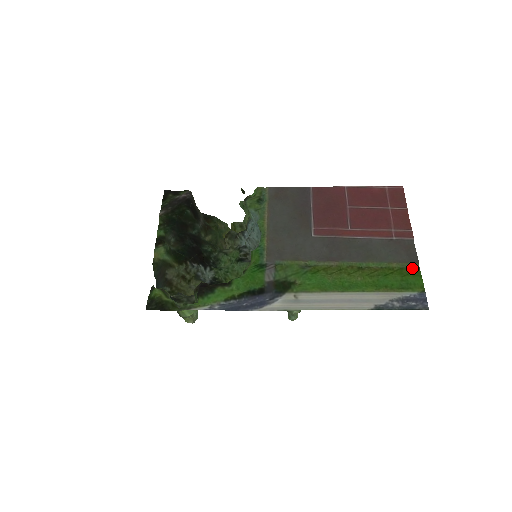
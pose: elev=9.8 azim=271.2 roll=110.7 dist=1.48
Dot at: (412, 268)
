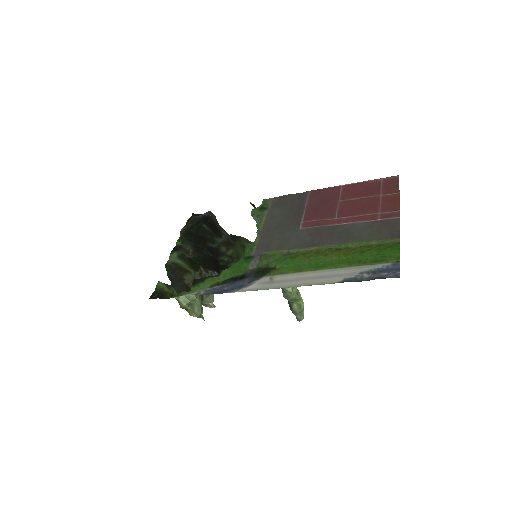
Dot at: (392, 243)
